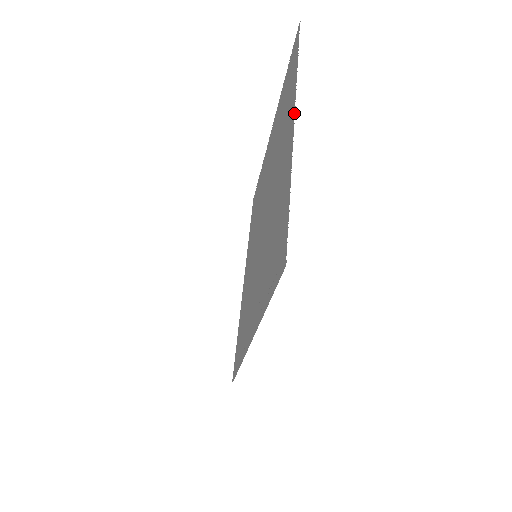
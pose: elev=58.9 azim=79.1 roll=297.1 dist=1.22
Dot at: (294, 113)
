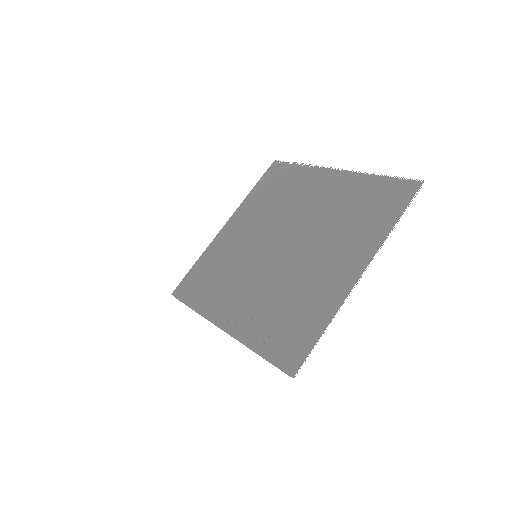
Dot at: (365, 268)
